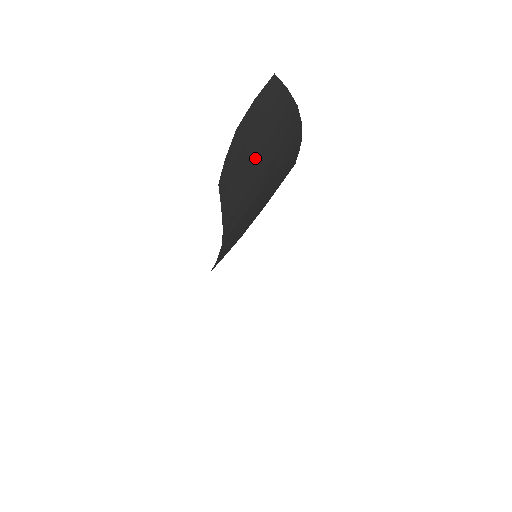
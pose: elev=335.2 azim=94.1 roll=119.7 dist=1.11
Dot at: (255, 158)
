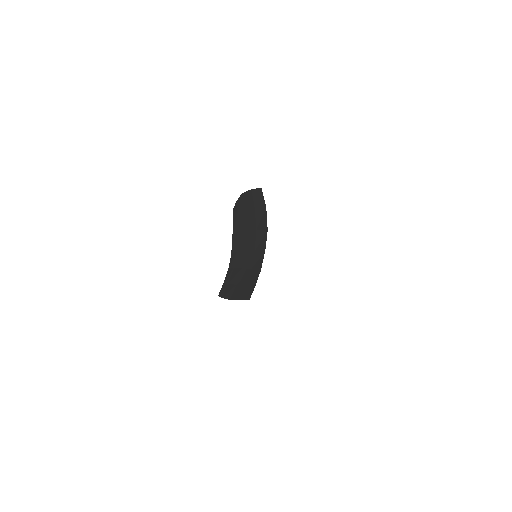
Dot at: (248, 231)
